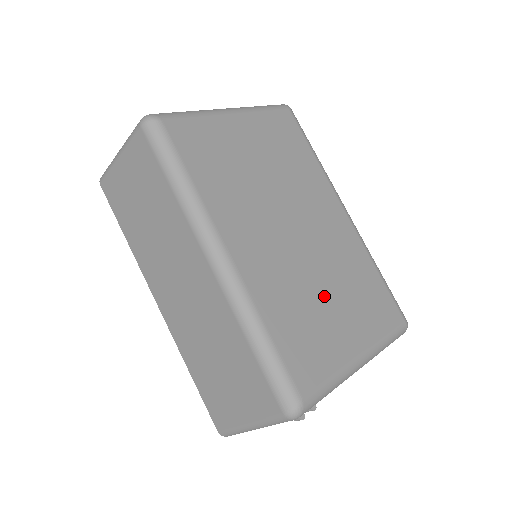
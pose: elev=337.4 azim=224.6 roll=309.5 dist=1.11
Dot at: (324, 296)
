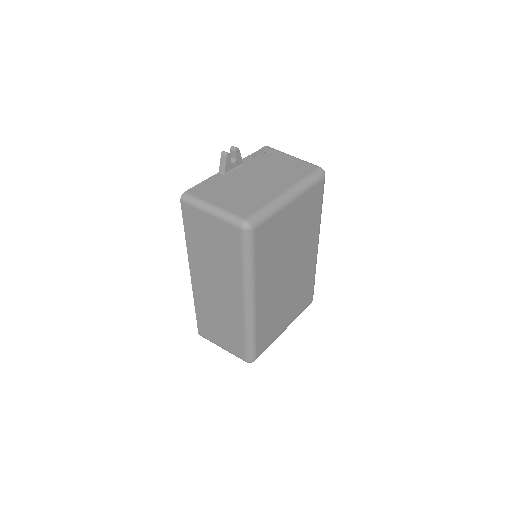
Dot at: (285, 305)
